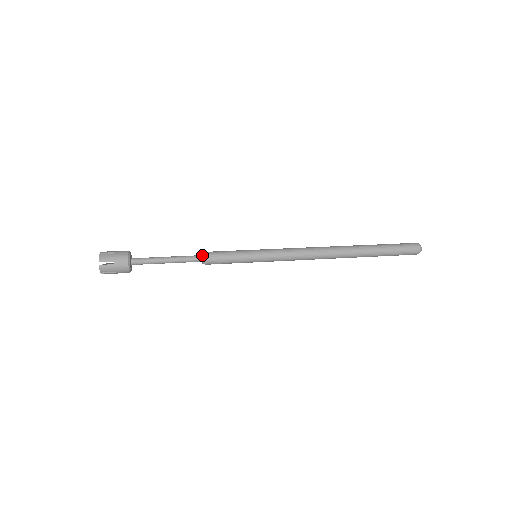
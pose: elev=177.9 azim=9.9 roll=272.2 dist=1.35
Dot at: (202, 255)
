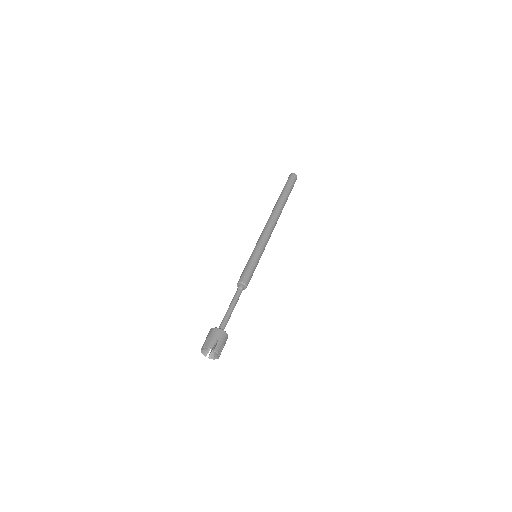
Dot at: (244, 286)
